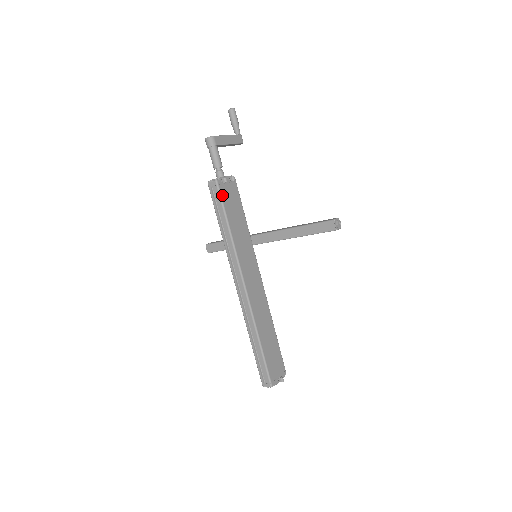
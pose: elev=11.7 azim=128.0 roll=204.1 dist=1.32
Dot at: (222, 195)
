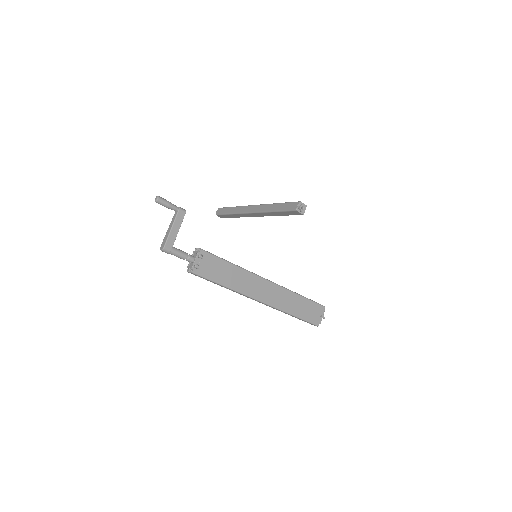
Dot at: (203, 275)
